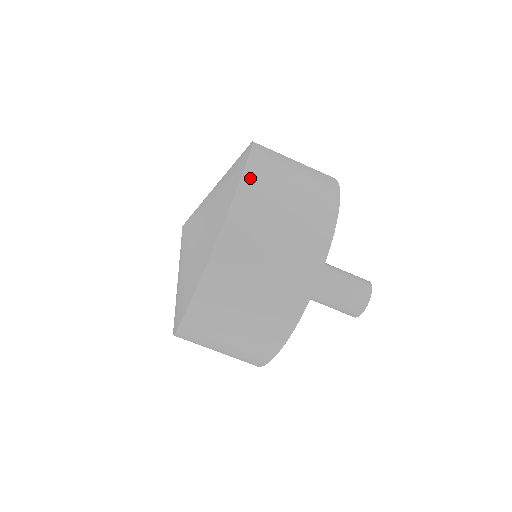
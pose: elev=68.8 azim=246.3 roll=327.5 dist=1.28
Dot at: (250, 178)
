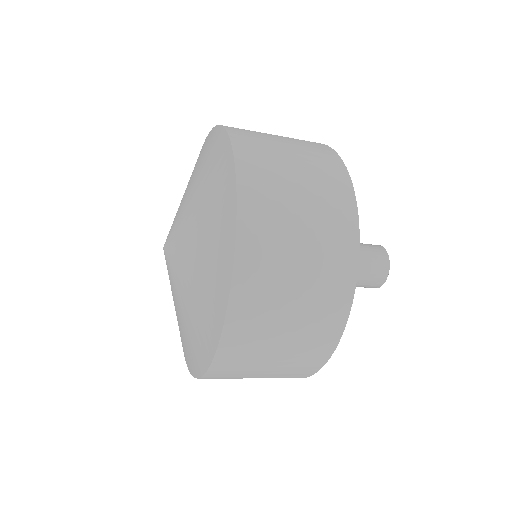
Dot at: (235, 319)
